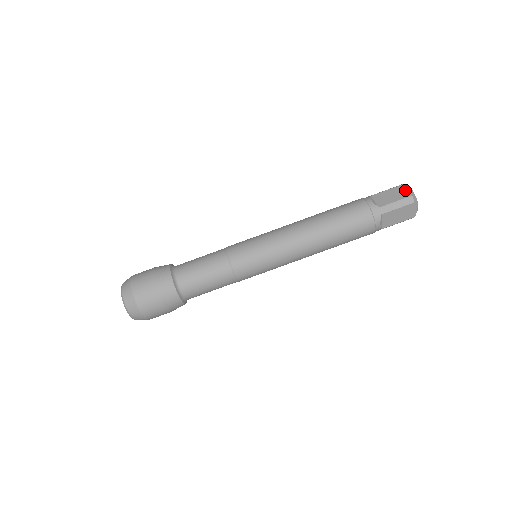
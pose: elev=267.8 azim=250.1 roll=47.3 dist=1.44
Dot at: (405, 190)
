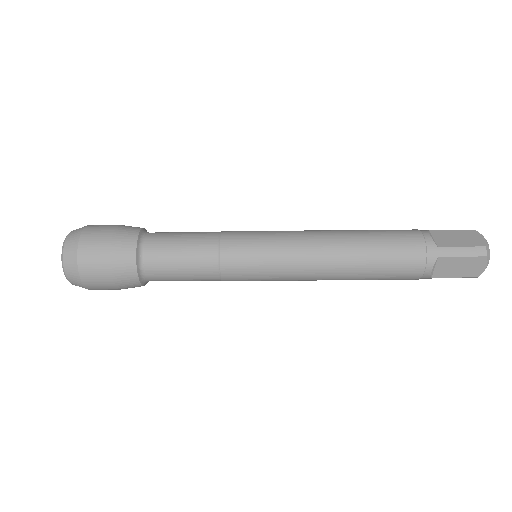
Dot at: (477, 237)
